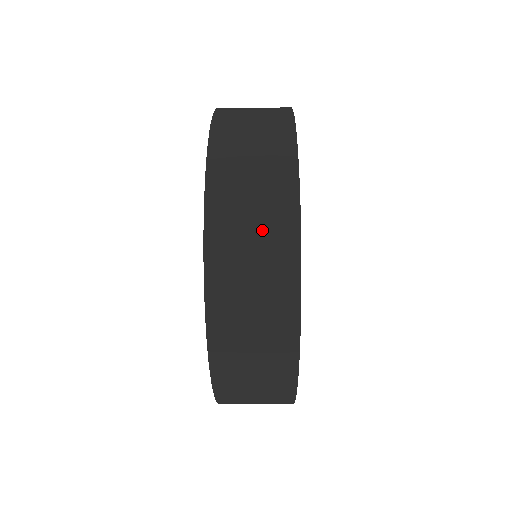
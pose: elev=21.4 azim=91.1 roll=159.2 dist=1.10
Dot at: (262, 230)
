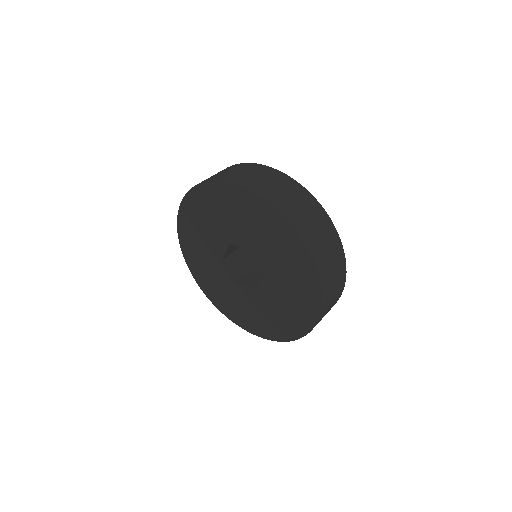
Dot at: (328, 242)
